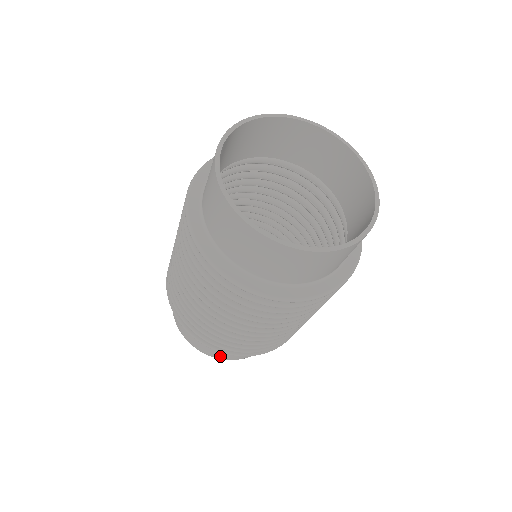
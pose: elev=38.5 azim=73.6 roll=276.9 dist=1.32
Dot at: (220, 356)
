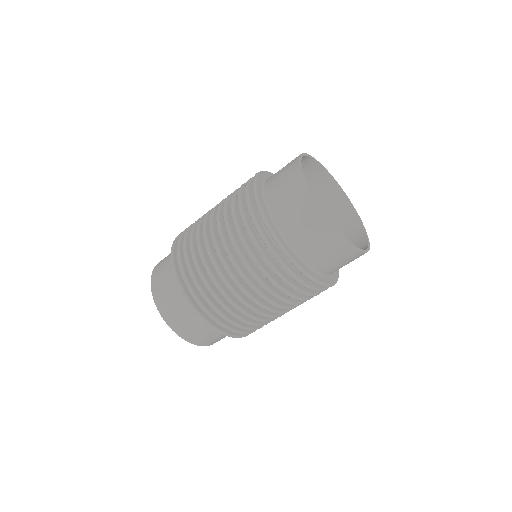
Dot at: (188, 337)
